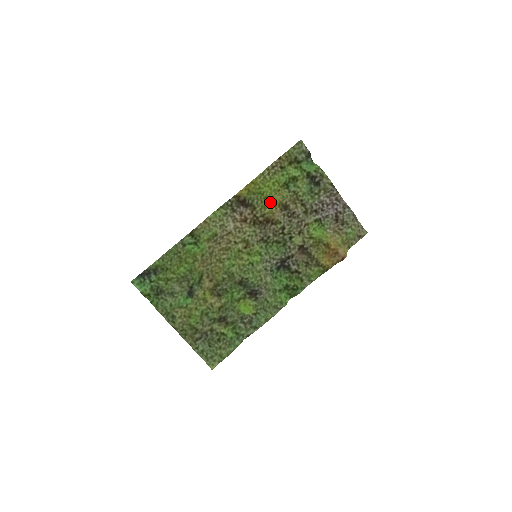
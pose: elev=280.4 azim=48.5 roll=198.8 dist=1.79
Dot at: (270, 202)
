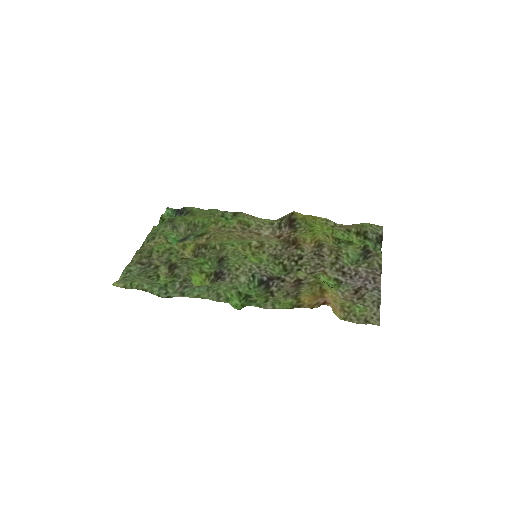
Dot at: (311, 235)
